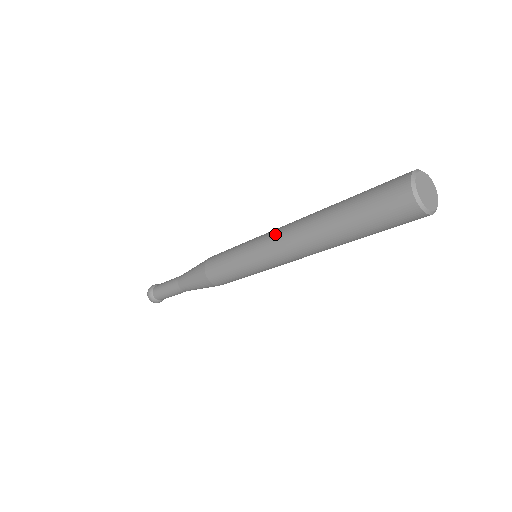
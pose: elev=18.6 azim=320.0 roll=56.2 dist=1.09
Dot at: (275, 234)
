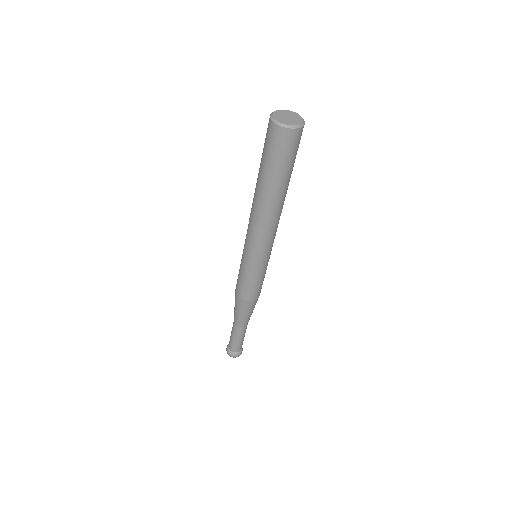
Dot at: (248, 225)
